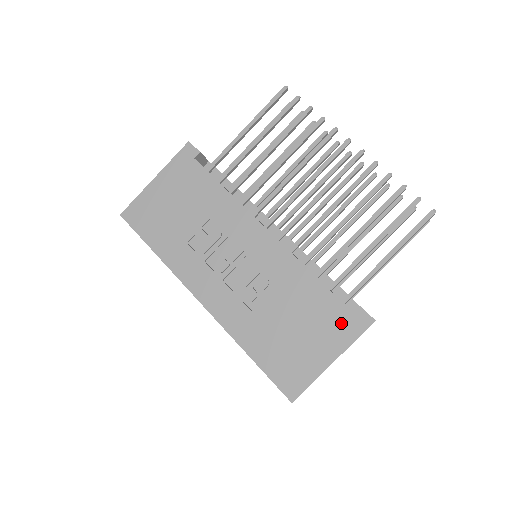
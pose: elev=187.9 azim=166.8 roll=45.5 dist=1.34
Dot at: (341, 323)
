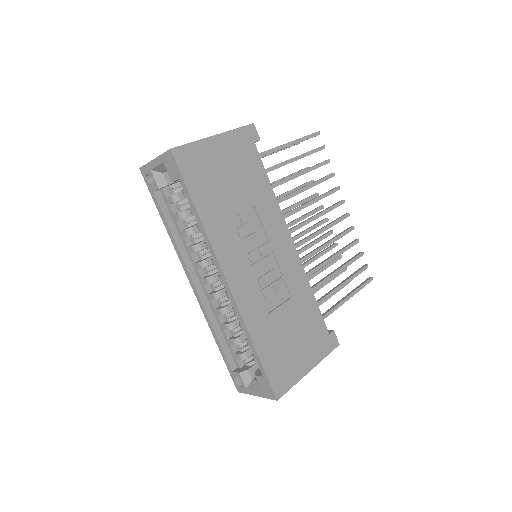
Dot at: (321, 340)
